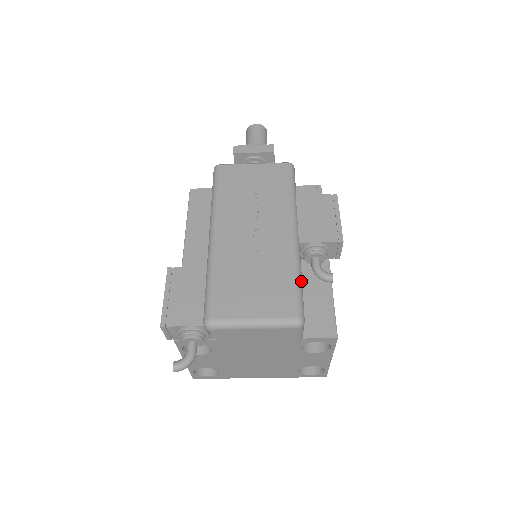
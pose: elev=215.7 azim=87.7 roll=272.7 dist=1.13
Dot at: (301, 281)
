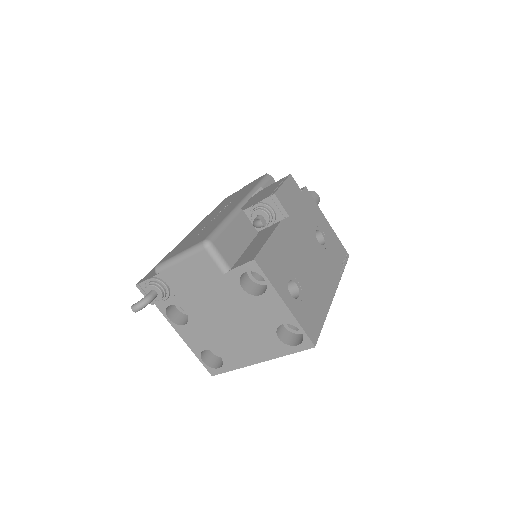
Dot at: (226, 224)
